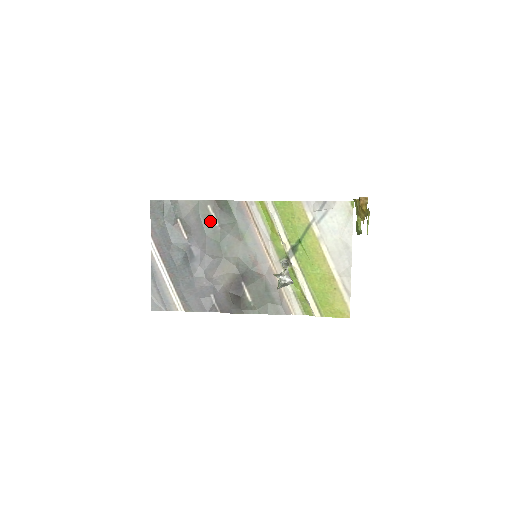
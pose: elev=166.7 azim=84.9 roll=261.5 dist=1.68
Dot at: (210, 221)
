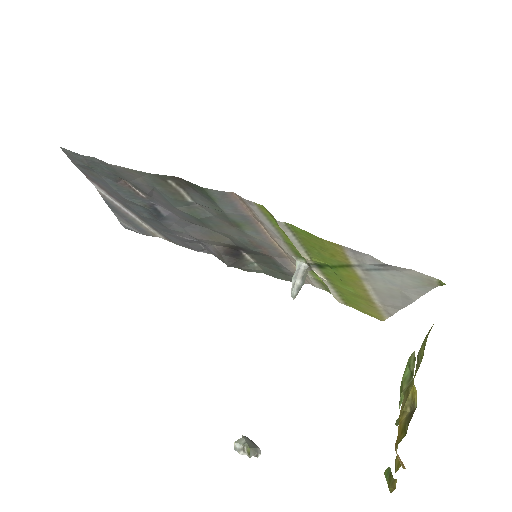
Dot at: (177, 196)
